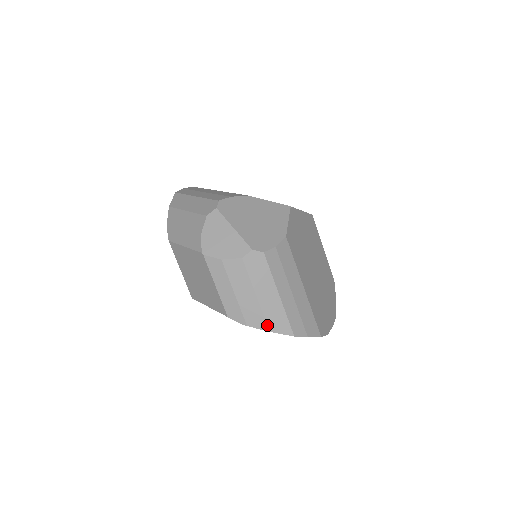
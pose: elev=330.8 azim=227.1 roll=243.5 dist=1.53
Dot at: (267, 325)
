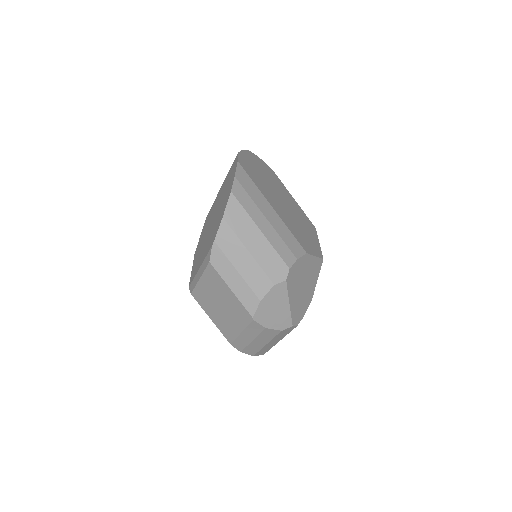
Dot at: (255, 354)
